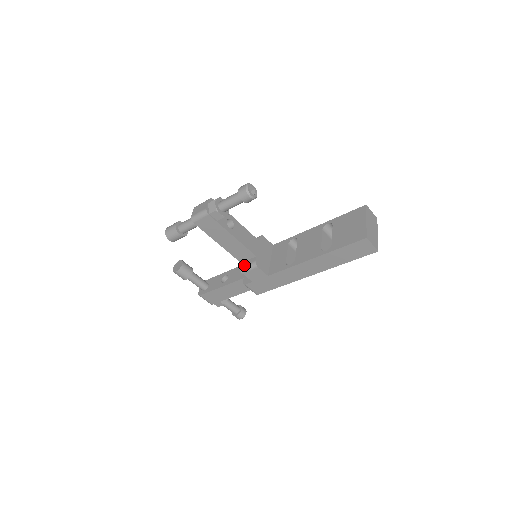
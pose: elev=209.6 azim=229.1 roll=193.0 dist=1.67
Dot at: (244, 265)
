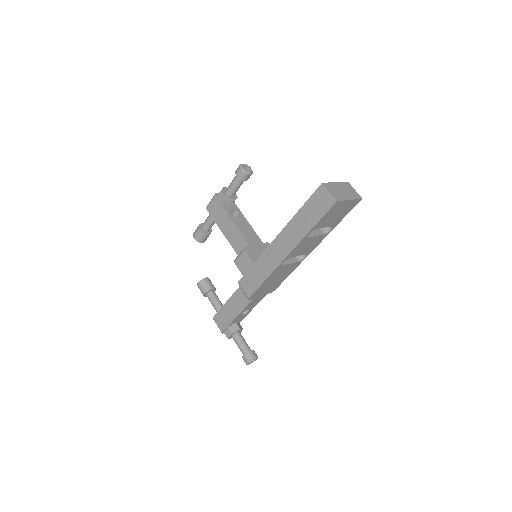
Dot at: occluded
